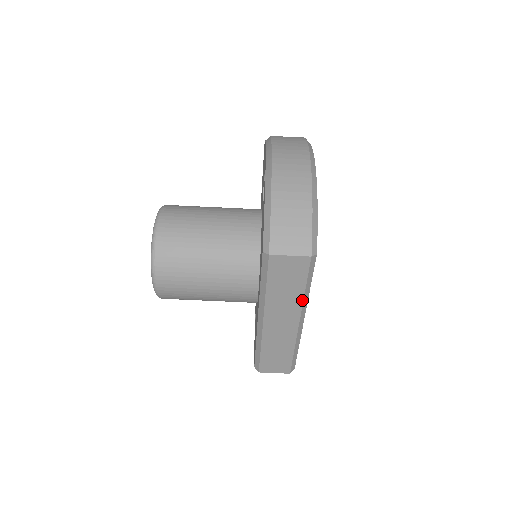
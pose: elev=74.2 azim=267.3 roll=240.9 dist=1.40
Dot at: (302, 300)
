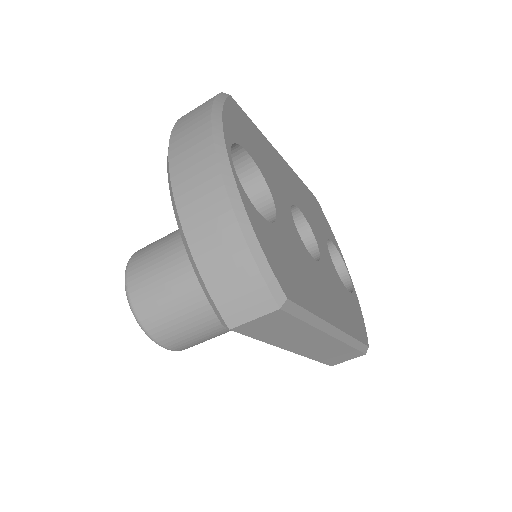
Dot at: (314, 328)
